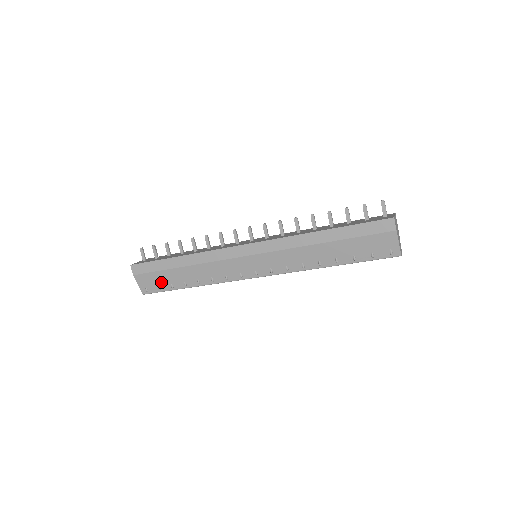
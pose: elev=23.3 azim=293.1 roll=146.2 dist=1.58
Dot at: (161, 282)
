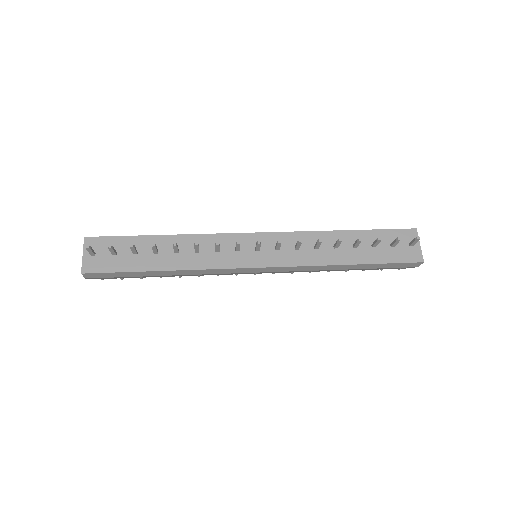
Dot at: occluded
